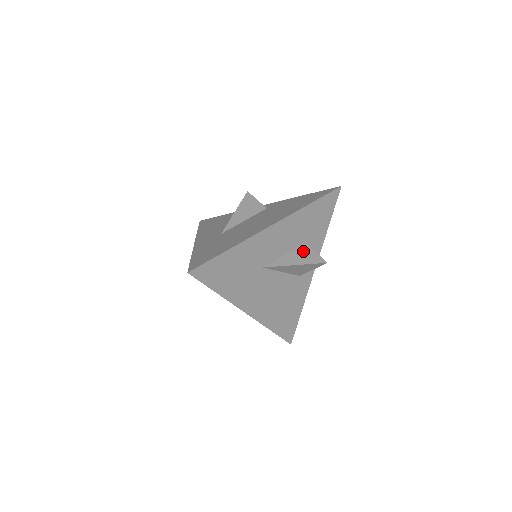
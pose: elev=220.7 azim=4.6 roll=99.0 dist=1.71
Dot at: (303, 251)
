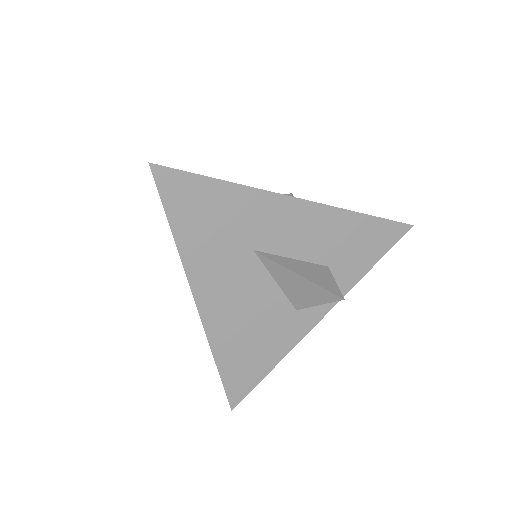
Dot at: (319, 270)
